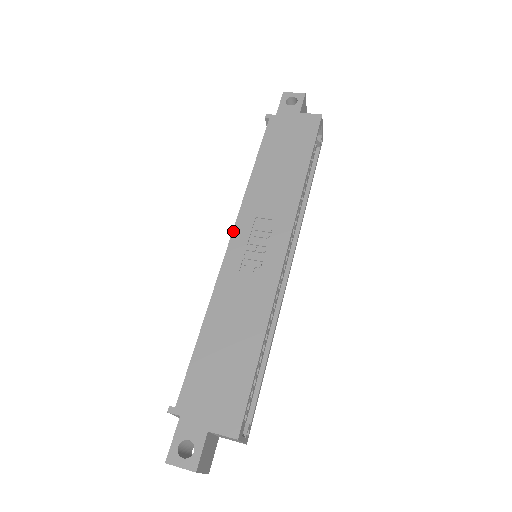
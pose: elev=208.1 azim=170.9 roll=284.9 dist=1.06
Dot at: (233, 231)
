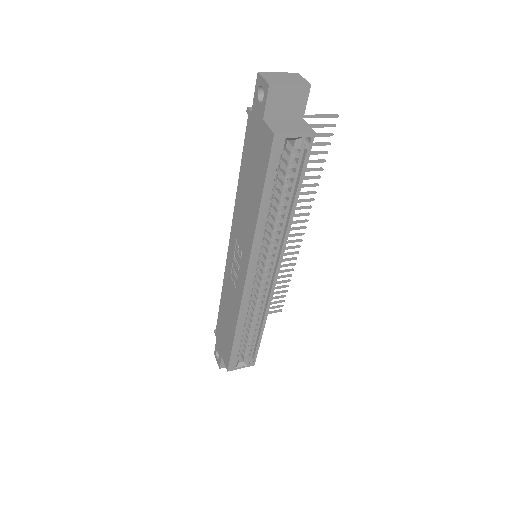
Dot at: (229, 240)
